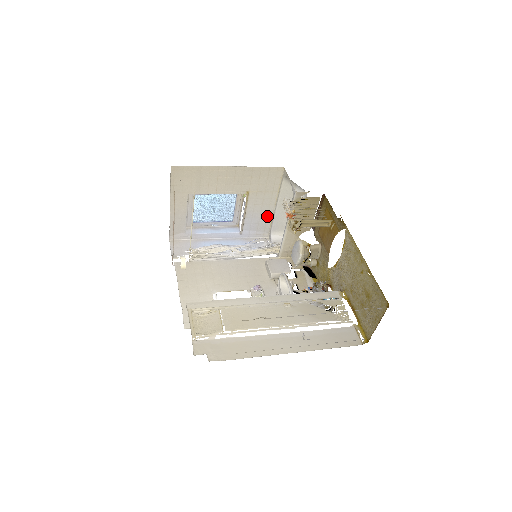
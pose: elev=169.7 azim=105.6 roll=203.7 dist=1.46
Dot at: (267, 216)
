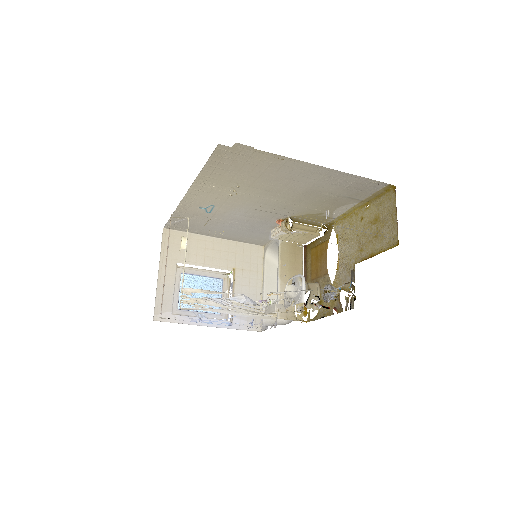
Dot at: (256, 302)
